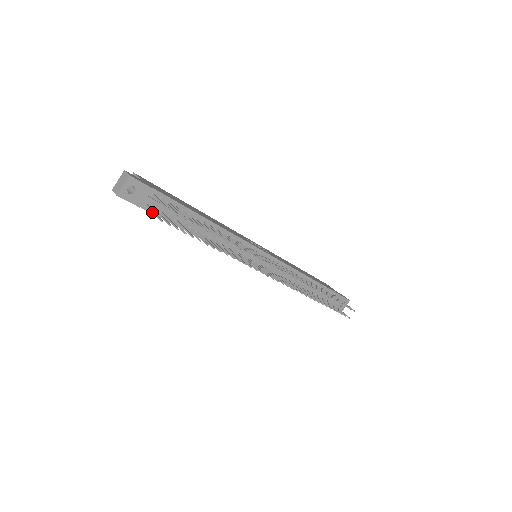
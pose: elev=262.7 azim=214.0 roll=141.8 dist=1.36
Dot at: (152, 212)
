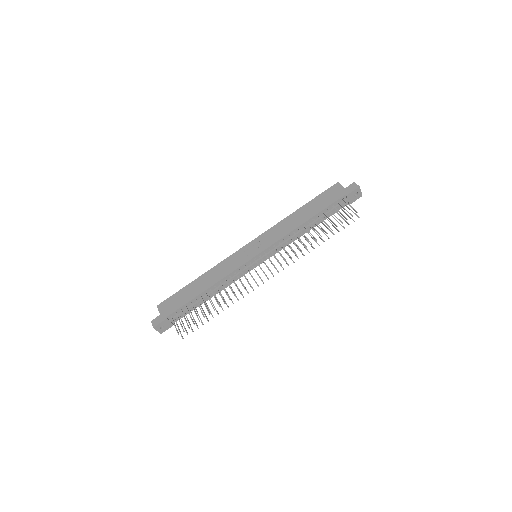
Dot at: occluded
